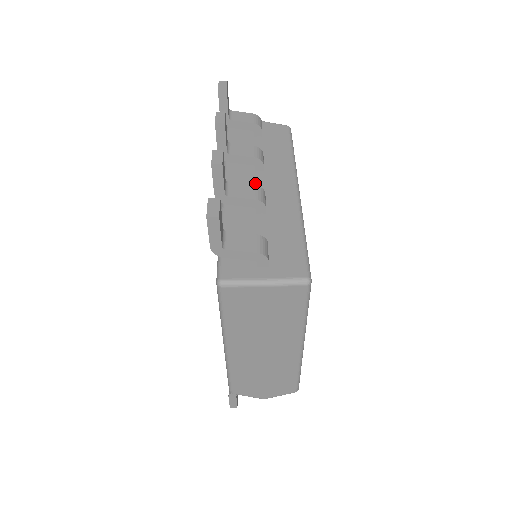
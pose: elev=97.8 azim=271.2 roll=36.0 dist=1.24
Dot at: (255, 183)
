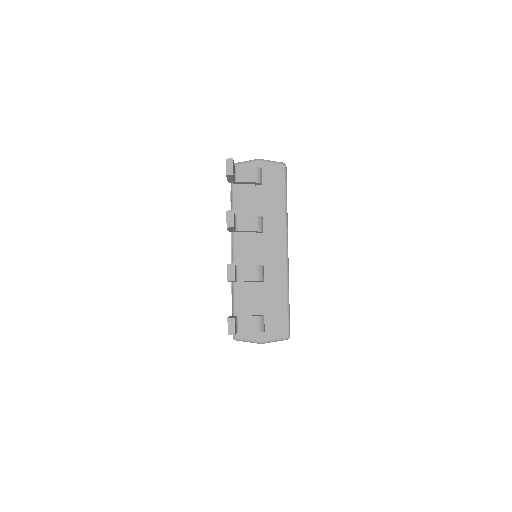
Dot at: (256, 247)
